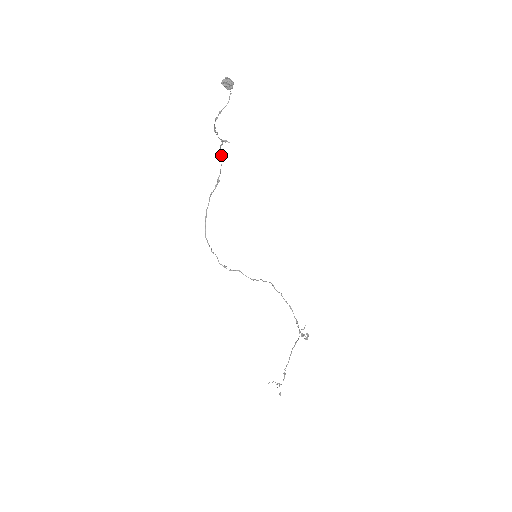
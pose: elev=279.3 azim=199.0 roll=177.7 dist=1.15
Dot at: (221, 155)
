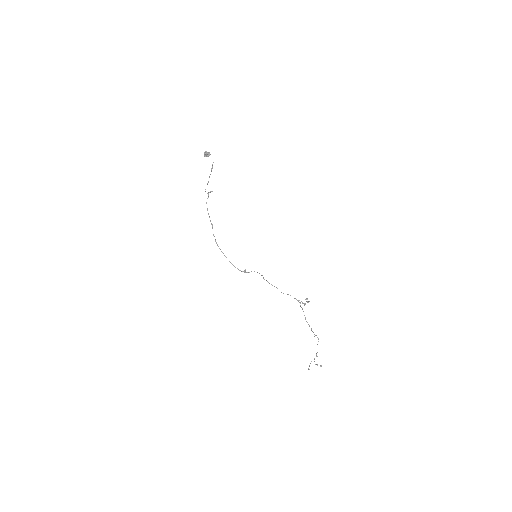
Dot at: (207, 208)
